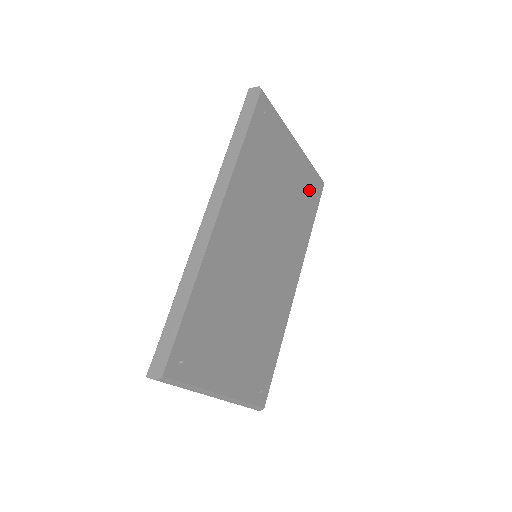
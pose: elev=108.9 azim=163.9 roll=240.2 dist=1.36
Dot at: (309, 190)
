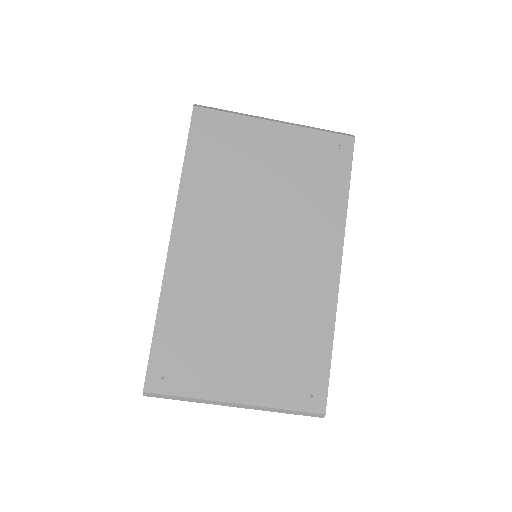
Dot at: (323, 158)
